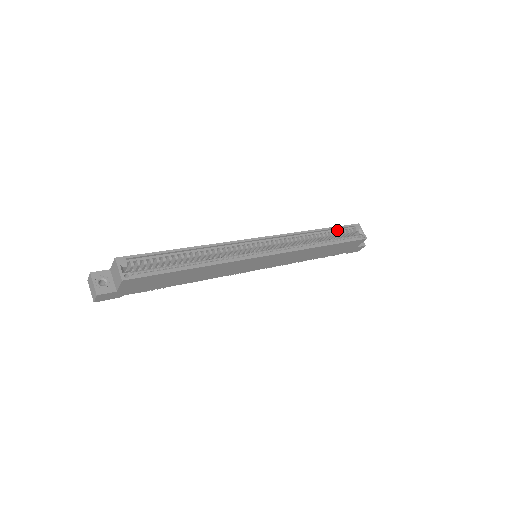
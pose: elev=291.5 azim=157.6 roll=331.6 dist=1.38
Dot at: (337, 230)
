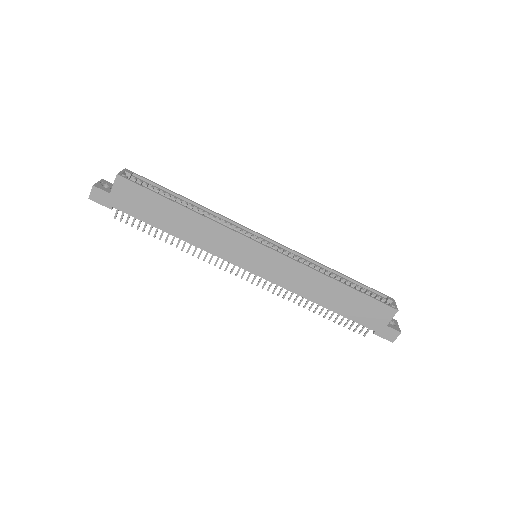
Dot at: (362, 287)
